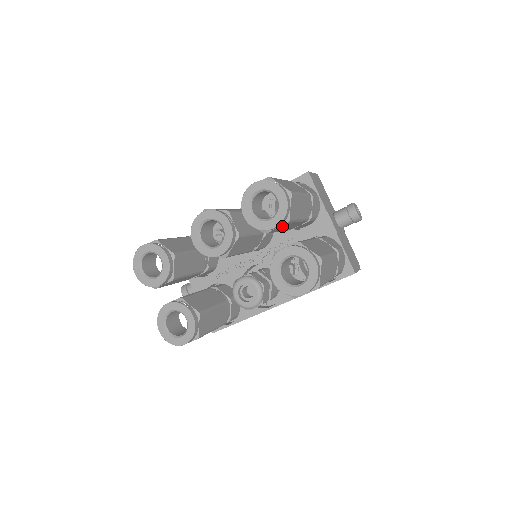
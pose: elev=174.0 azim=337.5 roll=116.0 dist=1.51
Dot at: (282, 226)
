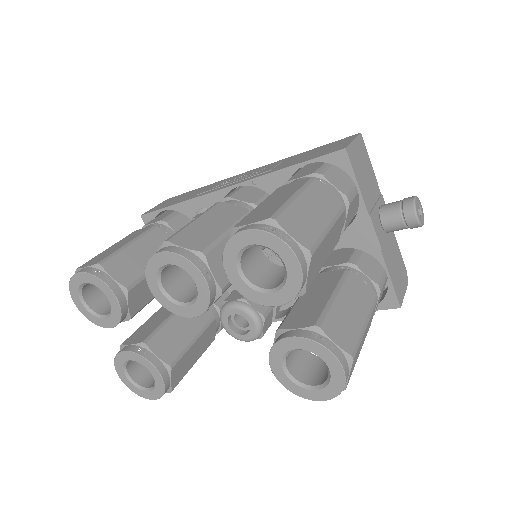
Dot at: occluded
